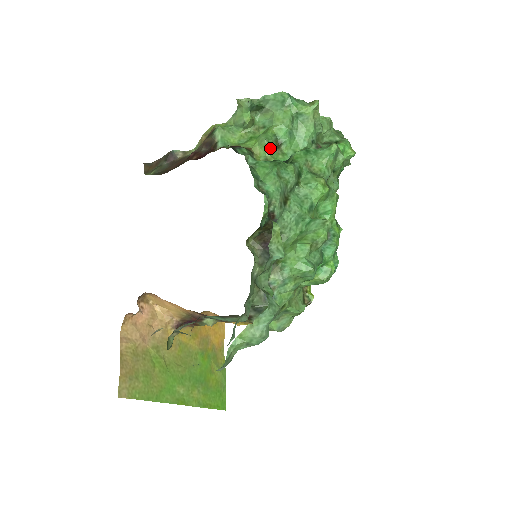
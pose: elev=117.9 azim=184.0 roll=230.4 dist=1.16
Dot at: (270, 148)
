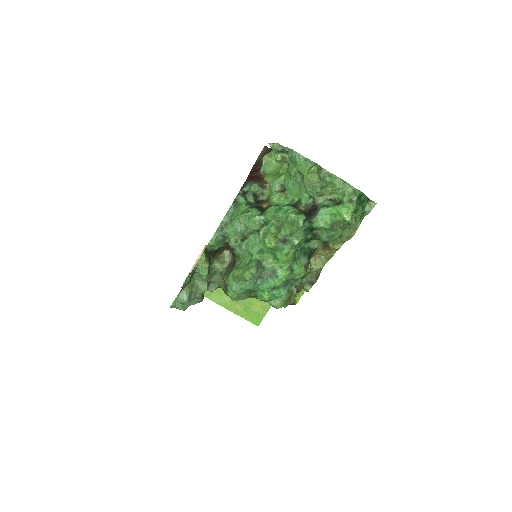
Dot at: (273, 191)
